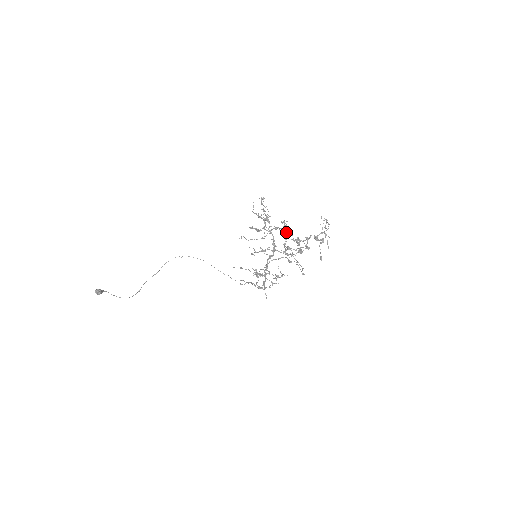
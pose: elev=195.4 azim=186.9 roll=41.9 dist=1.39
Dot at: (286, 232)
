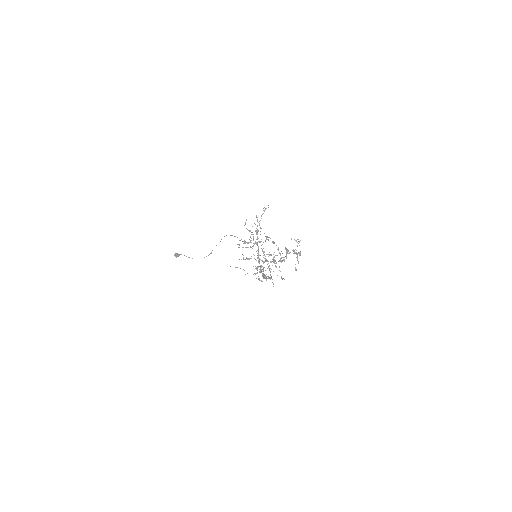
Dot at: occluded
